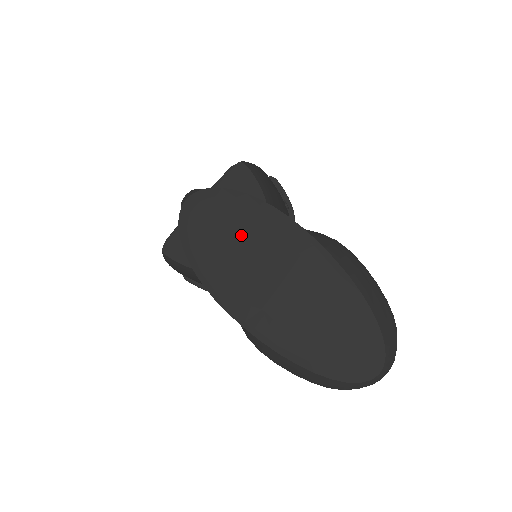
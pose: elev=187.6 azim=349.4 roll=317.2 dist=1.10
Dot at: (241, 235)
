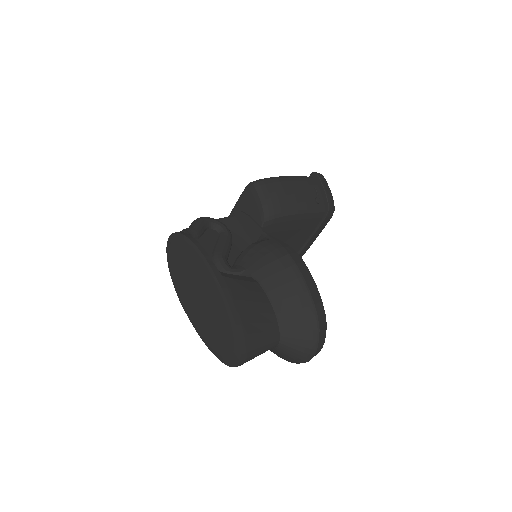
Dot at: (187, 265)
